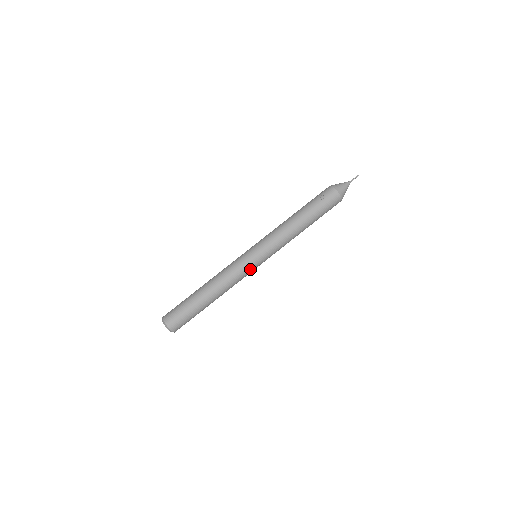
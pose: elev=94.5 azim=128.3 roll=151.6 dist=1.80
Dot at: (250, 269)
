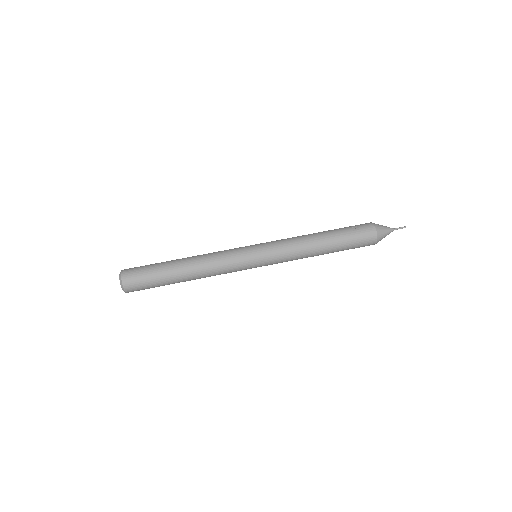
Dot at: (242, 264)
